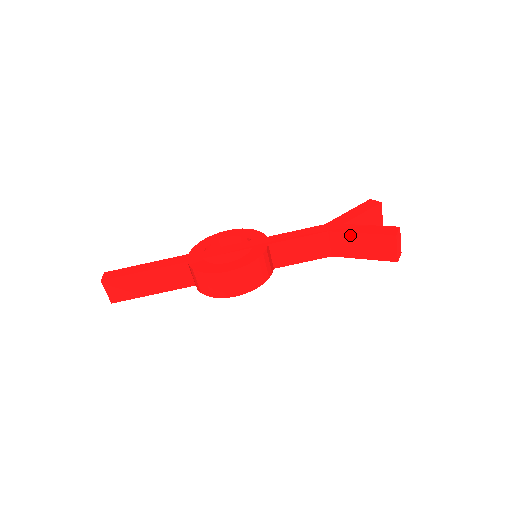
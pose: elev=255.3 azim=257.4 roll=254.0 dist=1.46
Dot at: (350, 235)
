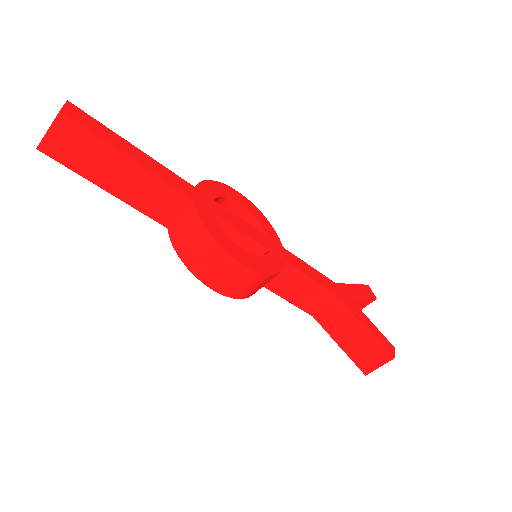
Dot at: (355, 319)
